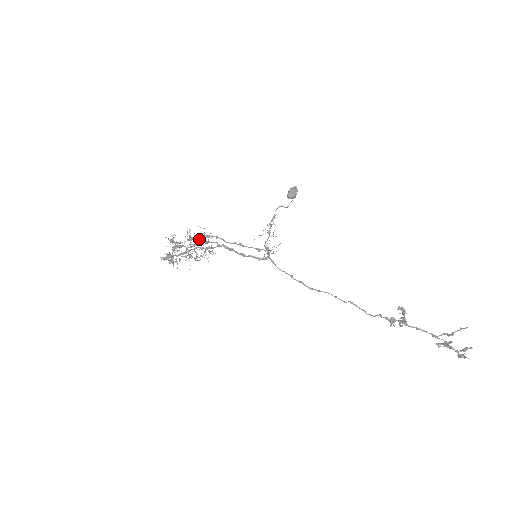
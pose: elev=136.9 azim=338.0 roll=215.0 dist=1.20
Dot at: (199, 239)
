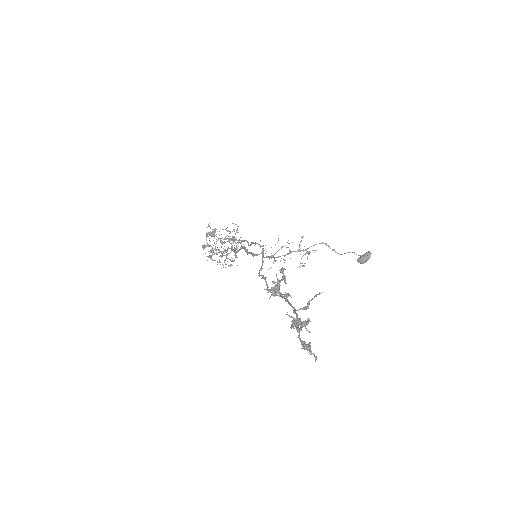
Dot at: (227, 230)
